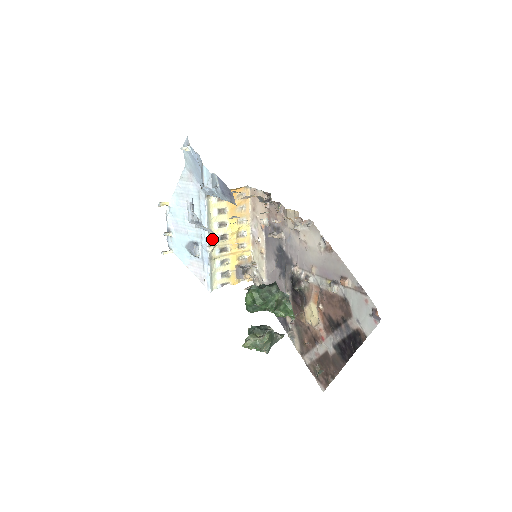
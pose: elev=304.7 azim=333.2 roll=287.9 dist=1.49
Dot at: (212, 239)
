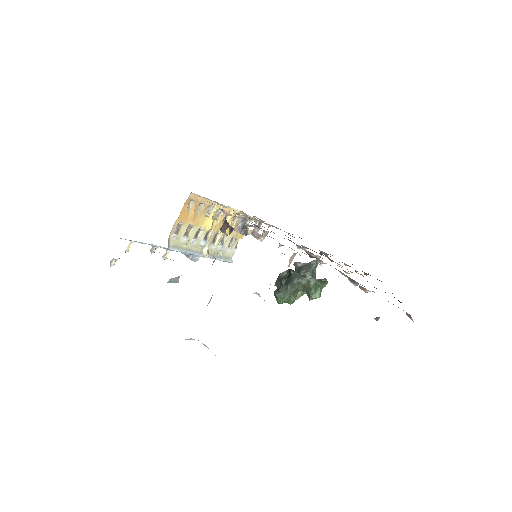
Dot at: (200, 249)
